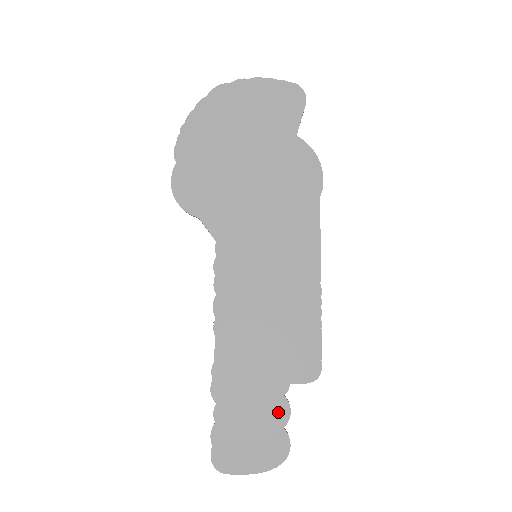
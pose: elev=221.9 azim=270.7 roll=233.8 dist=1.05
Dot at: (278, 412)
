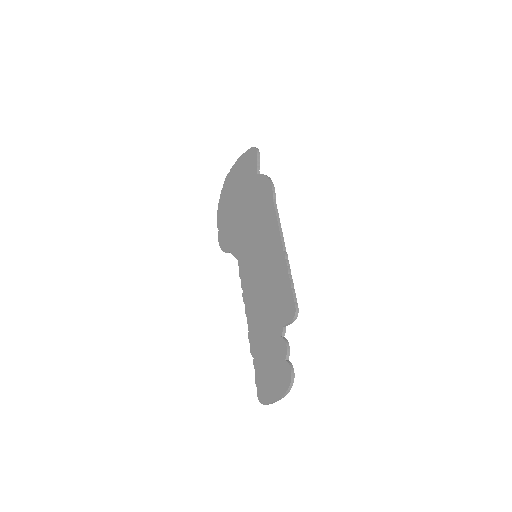
Dot at: (281, 350)
